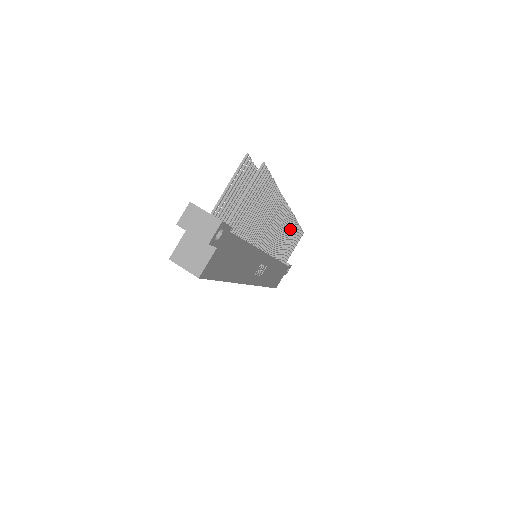
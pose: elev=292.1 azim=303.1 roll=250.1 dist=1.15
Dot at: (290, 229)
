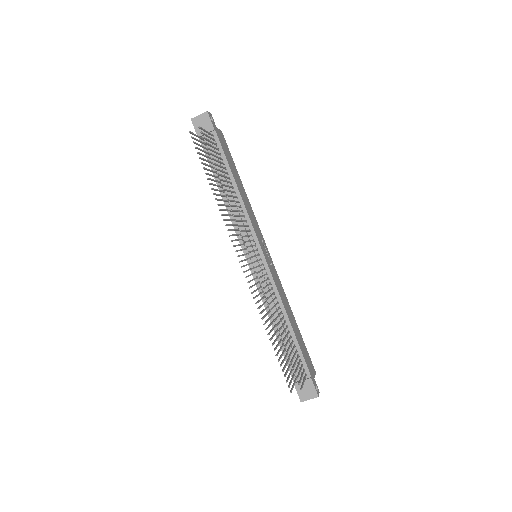
Dot at: occluded
